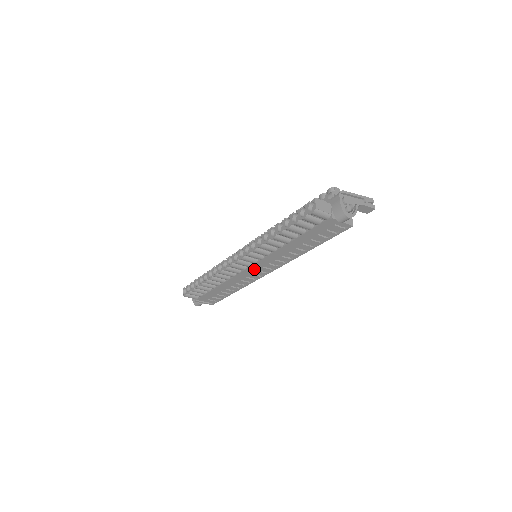
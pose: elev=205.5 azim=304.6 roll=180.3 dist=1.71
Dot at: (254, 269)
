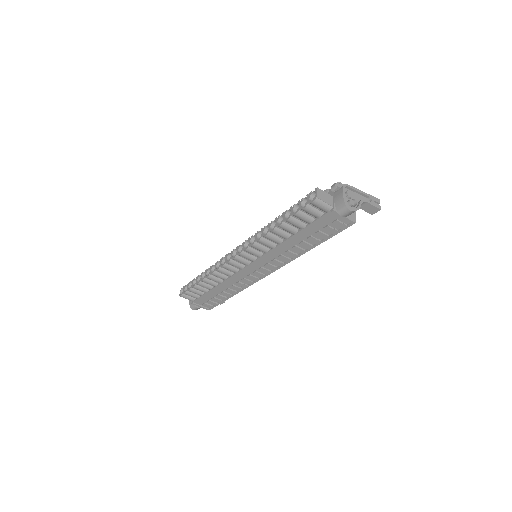
Dot at: (252, 269)
